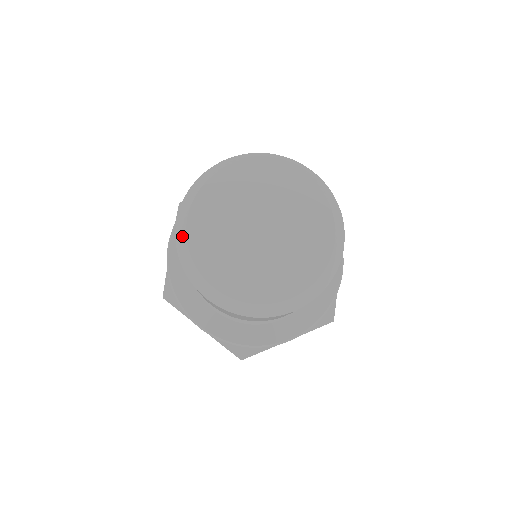
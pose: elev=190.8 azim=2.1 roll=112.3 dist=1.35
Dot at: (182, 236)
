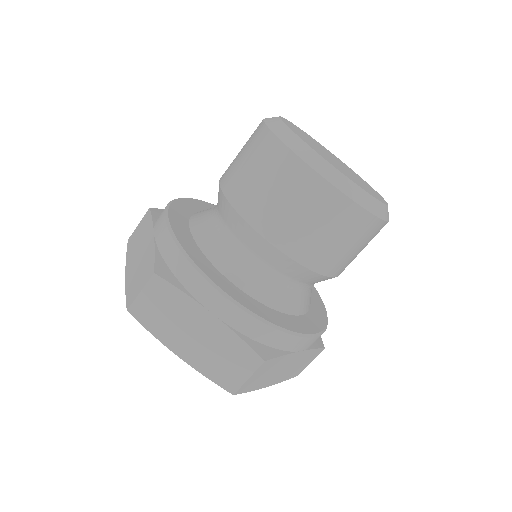
Dot at: (283, 129)
